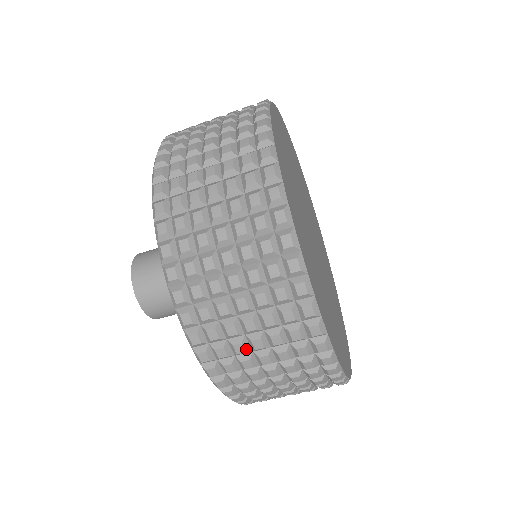
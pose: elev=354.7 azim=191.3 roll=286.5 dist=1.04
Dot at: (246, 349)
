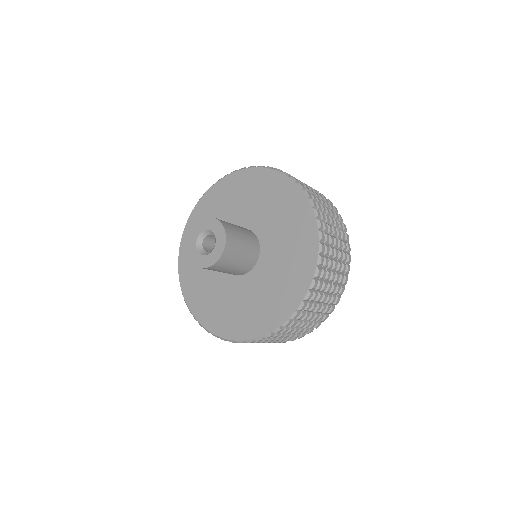
Dot at: (299, 326)
